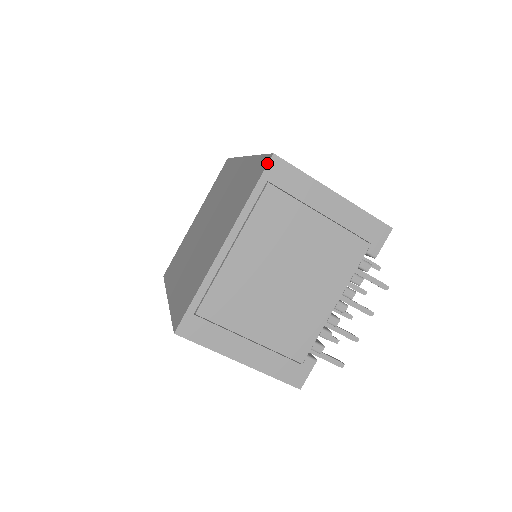
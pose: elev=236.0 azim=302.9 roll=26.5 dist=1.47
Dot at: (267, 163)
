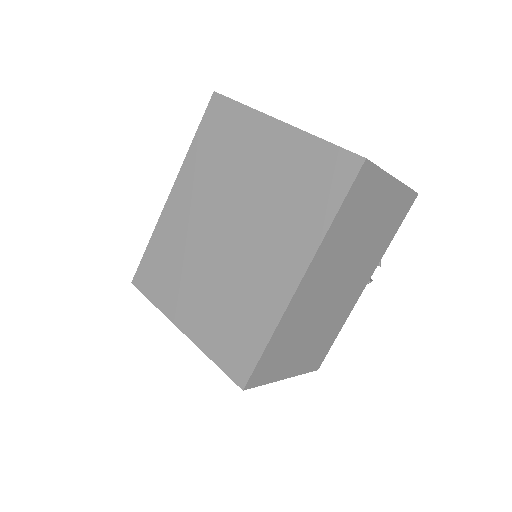
Dot at: (236, 382)
